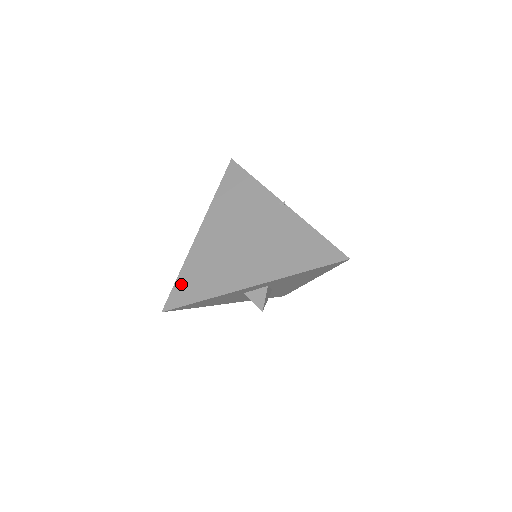
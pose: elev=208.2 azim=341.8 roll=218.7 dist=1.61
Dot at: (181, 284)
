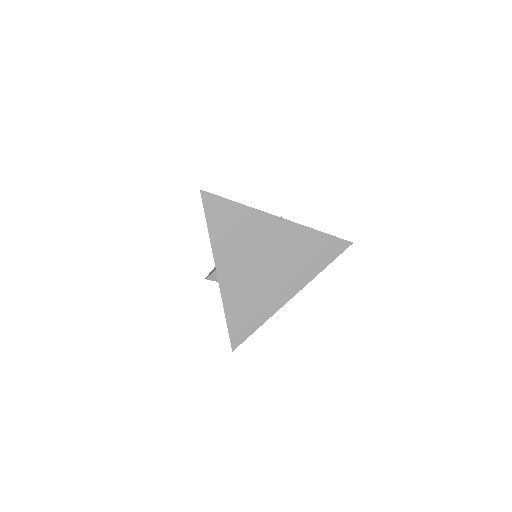
Dot at: (234, 324)
